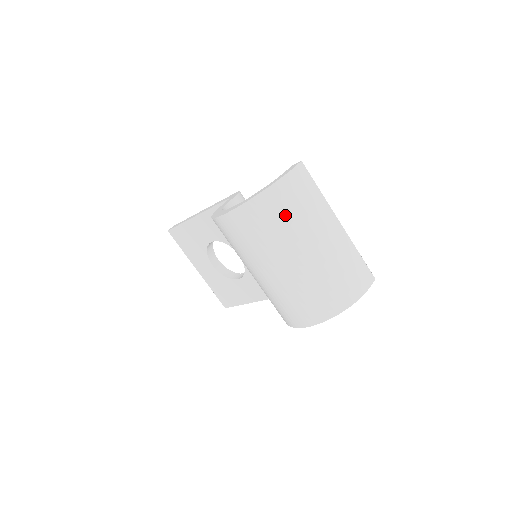
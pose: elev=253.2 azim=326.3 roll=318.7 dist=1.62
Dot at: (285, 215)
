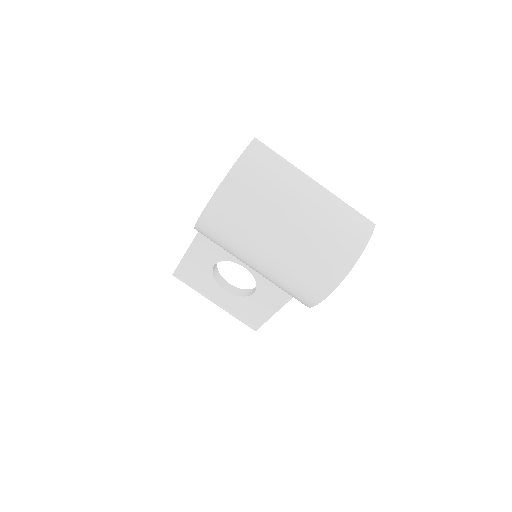
Dot at: (257, 190)
